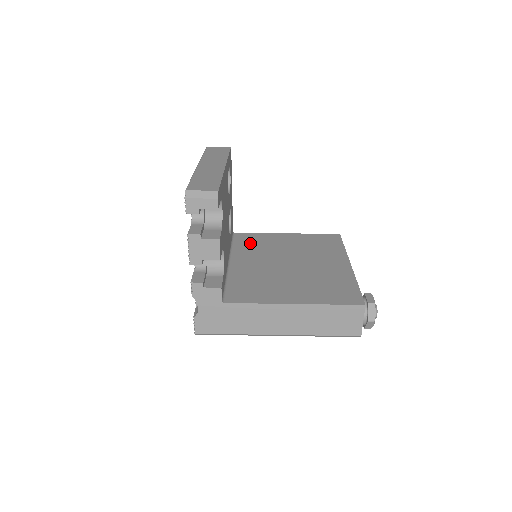
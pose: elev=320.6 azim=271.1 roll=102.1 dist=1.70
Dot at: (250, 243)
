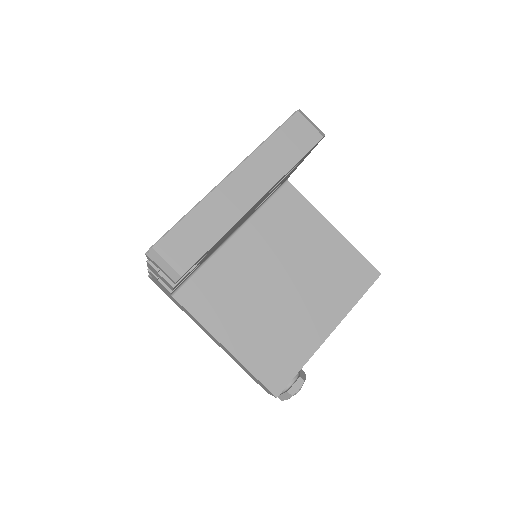
Dot at: (283, 216)
